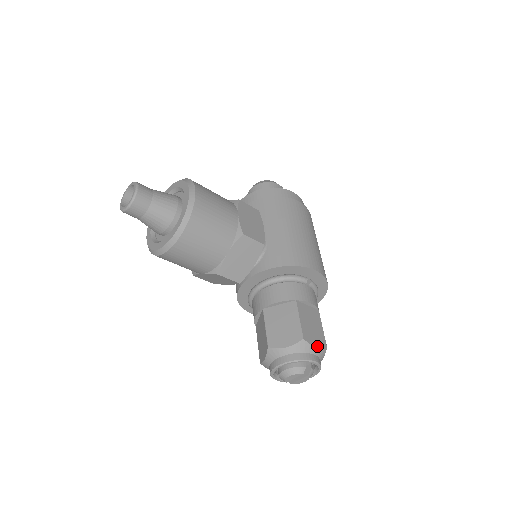
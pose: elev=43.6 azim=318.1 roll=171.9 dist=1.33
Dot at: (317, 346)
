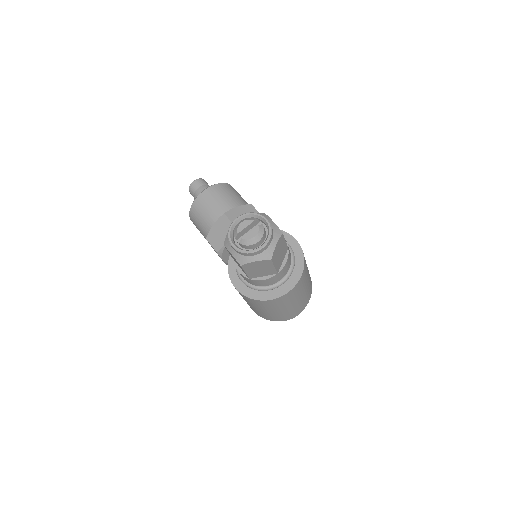
Dot at: (274, 223)
